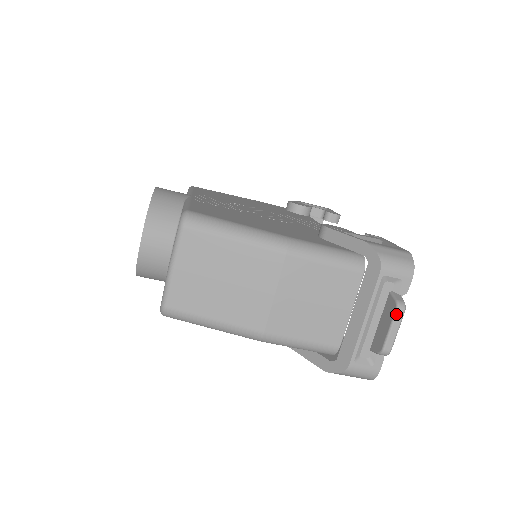
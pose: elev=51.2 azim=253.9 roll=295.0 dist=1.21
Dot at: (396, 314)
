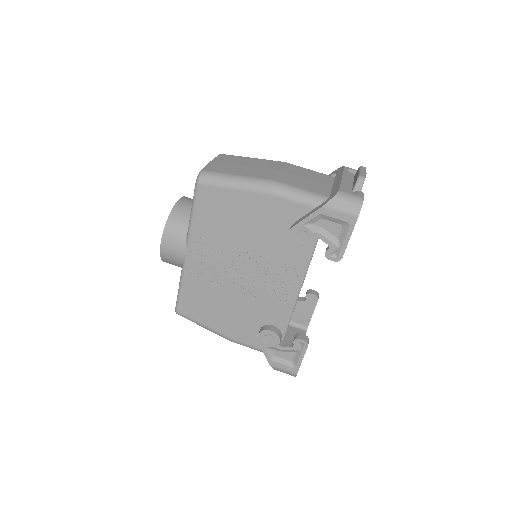
Dot at: (361, 167)
